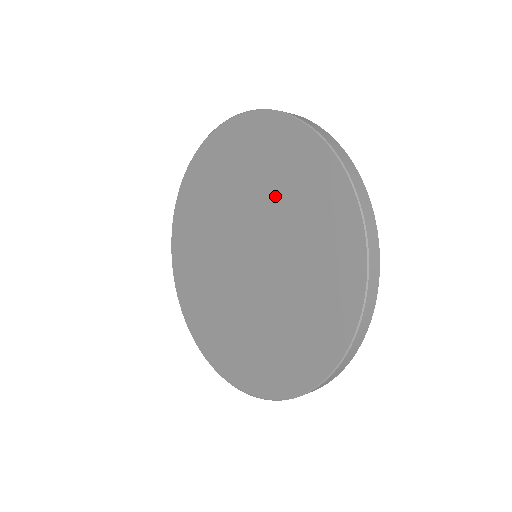
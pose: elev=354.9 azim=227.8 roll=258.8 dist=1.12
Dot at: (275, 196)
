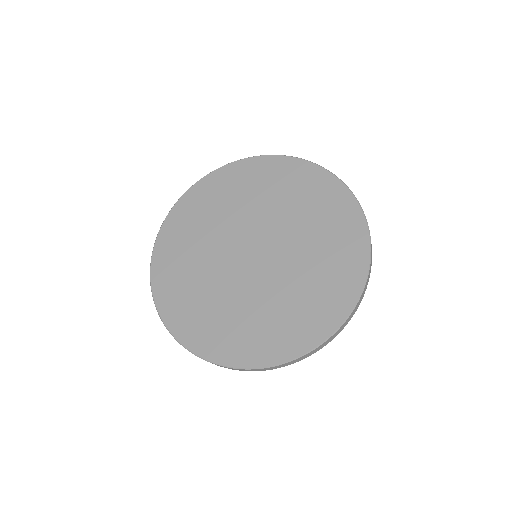
Dot at: (306, 227)
